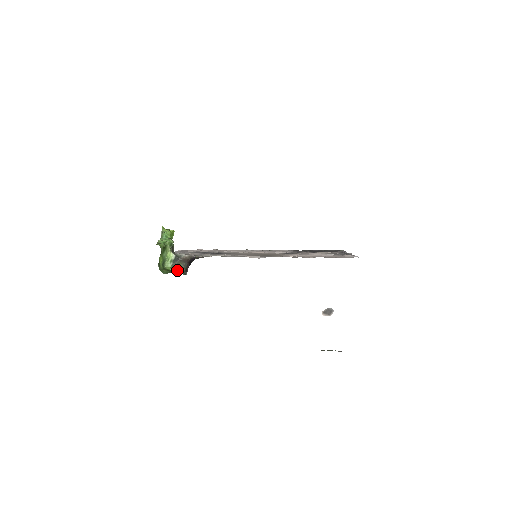
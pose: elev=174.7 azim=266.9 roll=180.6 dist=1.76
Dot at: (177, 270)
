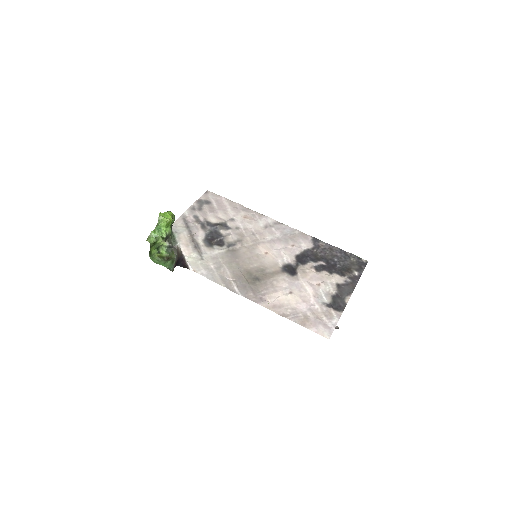
Dot at: (165, 264)
